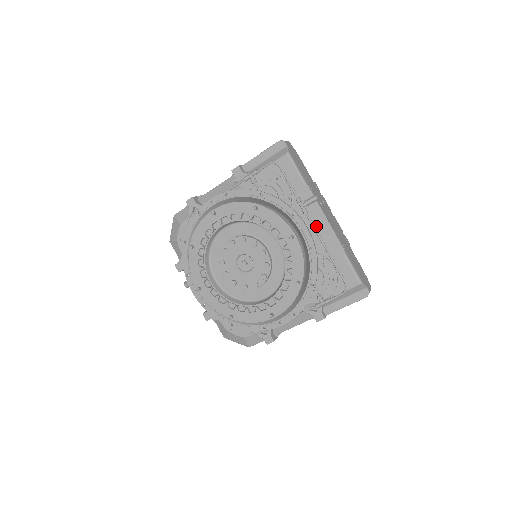
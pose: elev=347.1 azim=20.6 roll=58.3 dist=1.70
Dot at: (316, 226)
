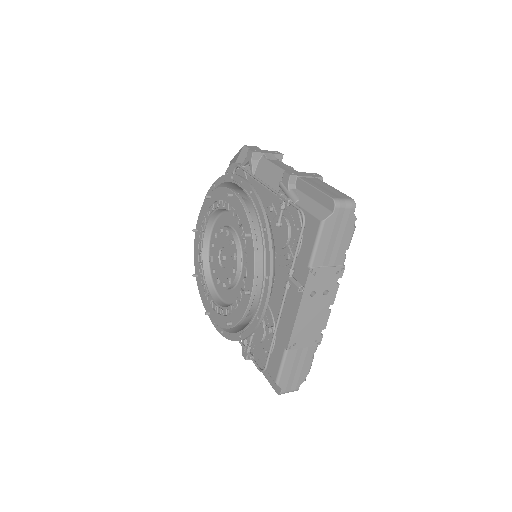
Dot at: (288, 305)
